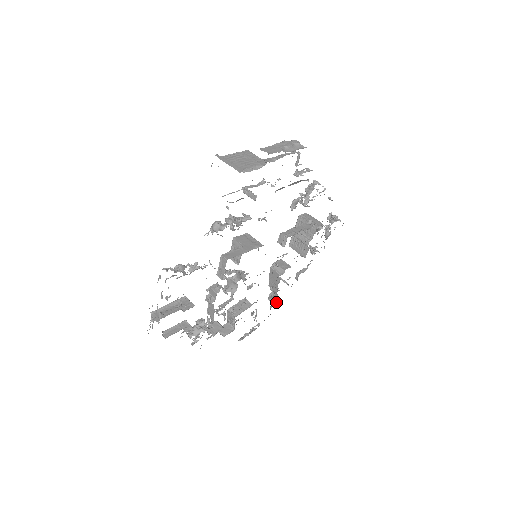
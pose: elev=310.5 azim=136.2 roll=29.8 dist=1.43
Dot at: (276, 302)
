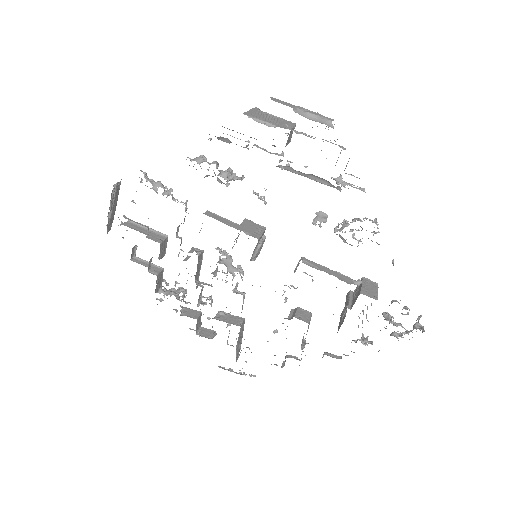
Dot at: (283, 366)
